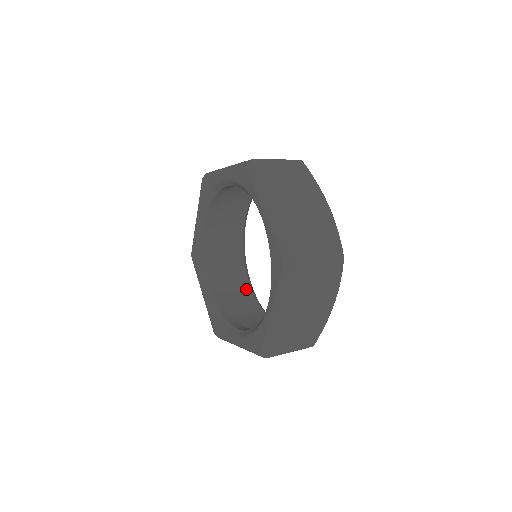
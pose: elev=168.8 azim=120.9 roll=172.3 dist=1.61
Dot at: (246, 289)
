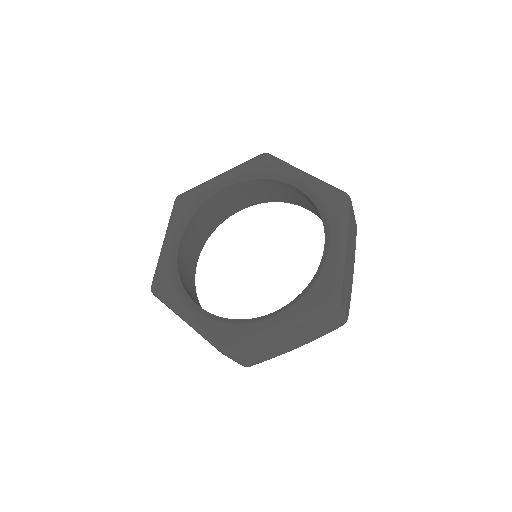
Dot at: occluded
